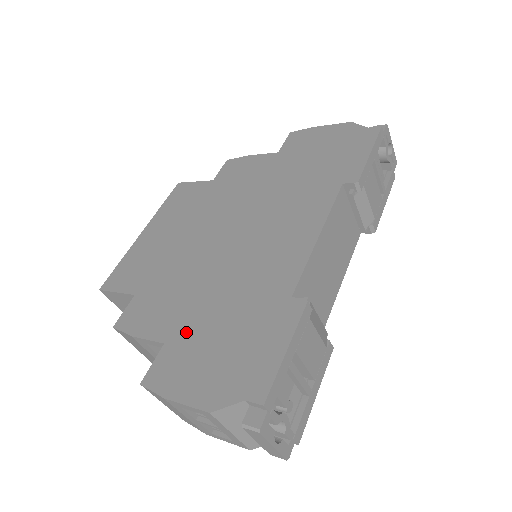
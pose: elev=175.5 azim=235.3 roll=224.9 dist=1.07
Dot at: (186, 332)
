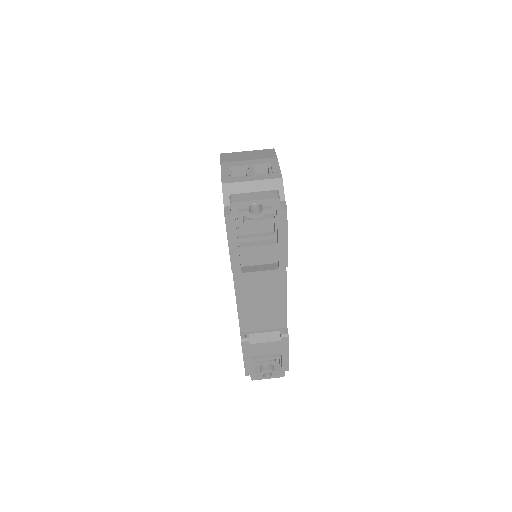
Dot at: occluded
